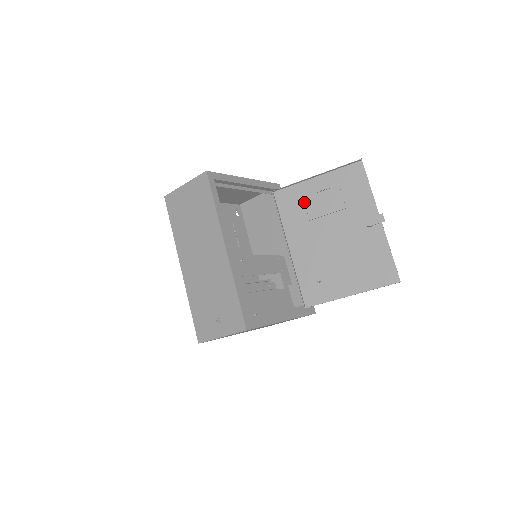
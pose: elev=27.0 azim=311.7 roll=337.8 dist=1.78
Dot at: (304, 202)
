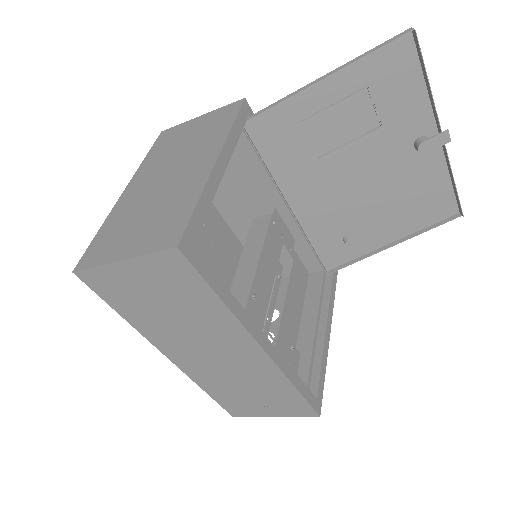
Dot at: (304, 130)
